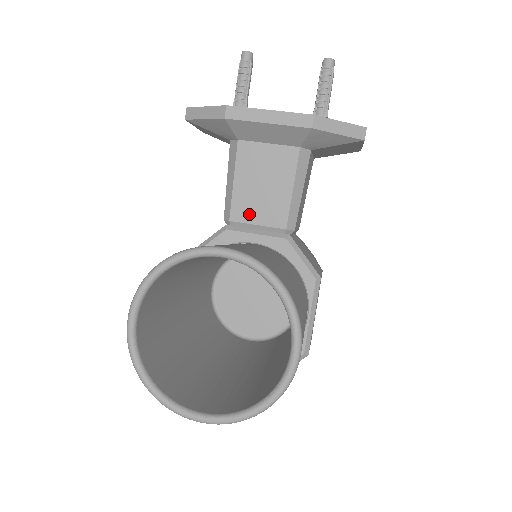
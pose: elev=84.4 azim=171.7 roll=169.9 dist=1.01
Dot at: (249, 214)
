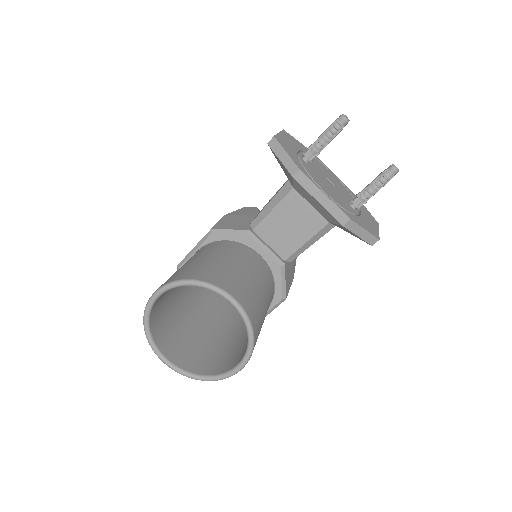
Dot at: (268, 236)
